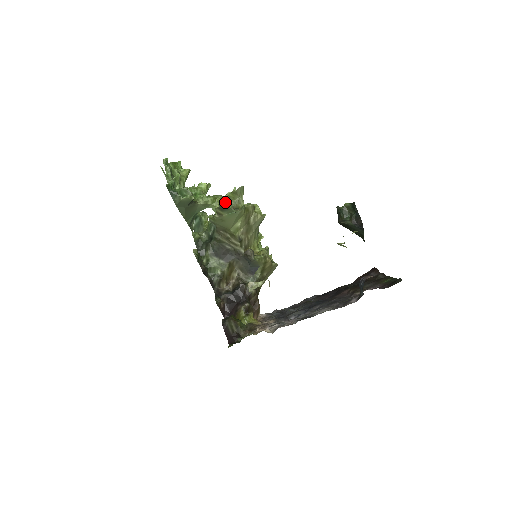
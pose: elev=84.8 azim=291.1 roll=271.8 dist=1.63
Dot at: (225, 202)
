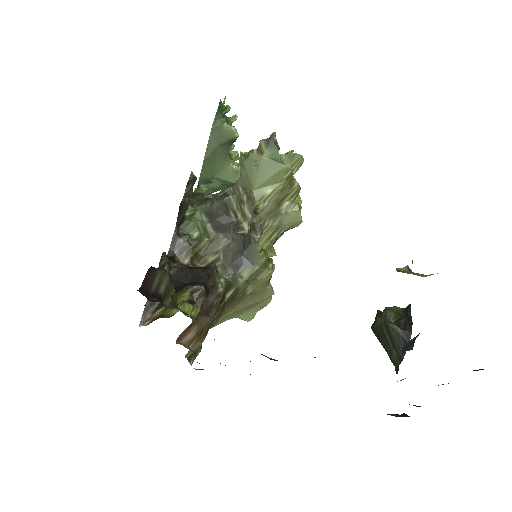
Dot at: occluded
